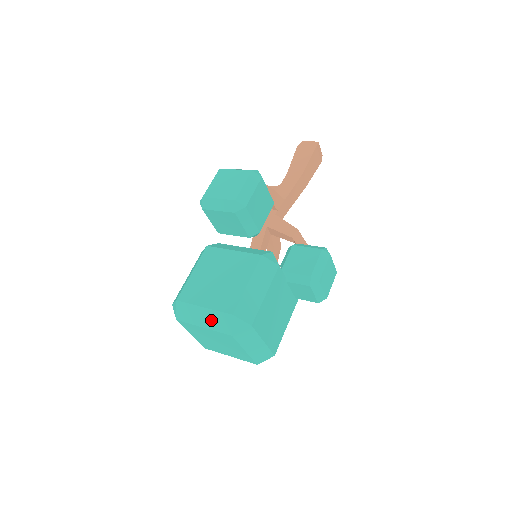
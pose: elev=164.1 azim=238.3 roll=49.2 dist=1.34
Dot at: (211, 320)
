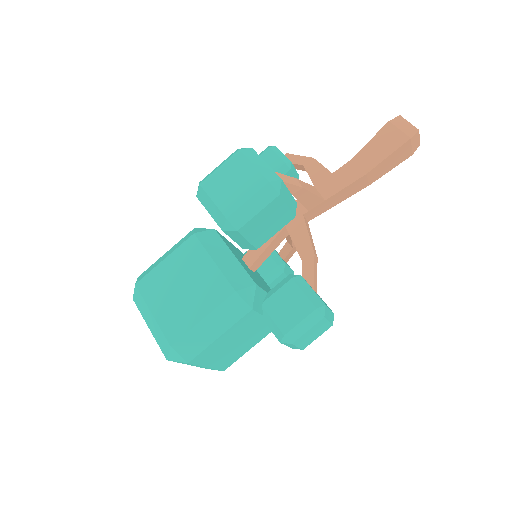
Dot at: (155, 330)
